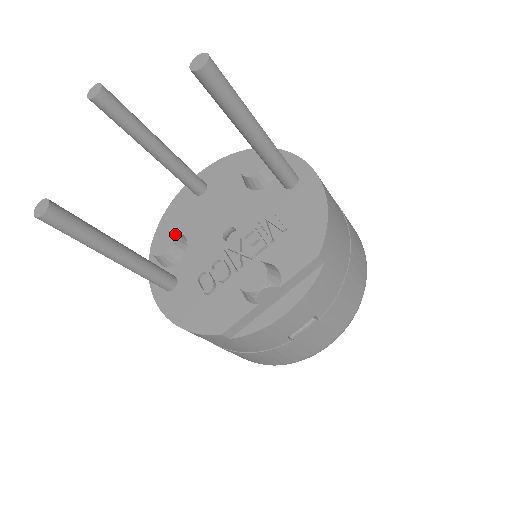
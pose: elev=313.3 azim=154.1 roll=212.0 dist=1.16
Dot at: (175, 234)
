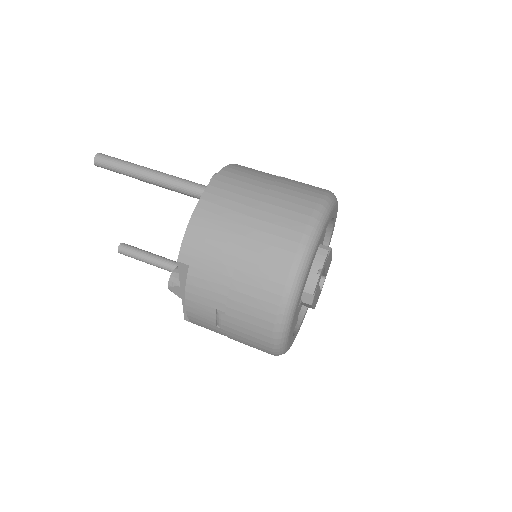
Dot at: occluded
